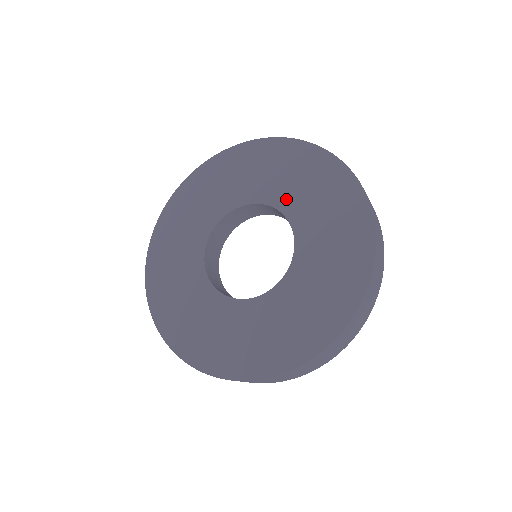
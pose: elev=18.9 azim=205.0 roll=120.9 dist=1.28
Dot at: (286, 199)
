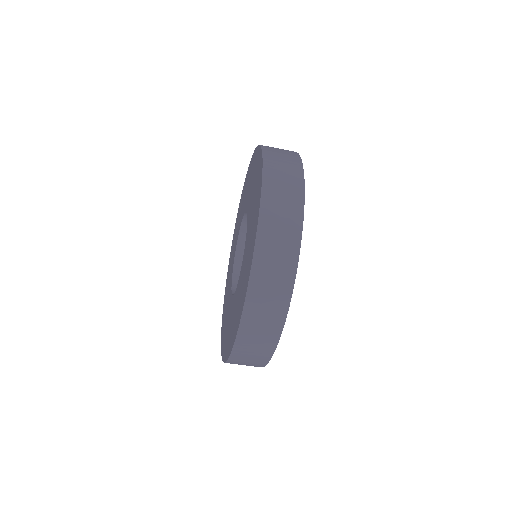
Dot at: occluded
